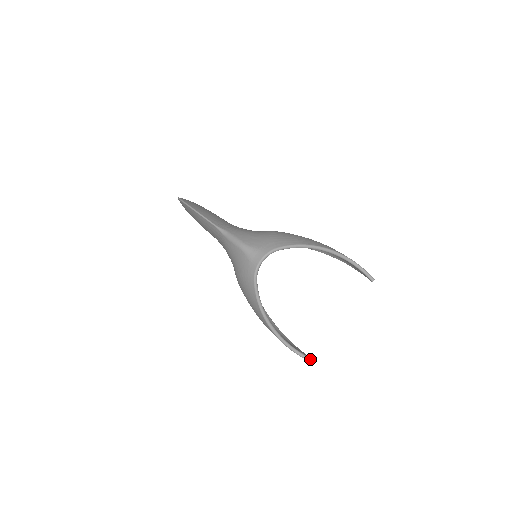
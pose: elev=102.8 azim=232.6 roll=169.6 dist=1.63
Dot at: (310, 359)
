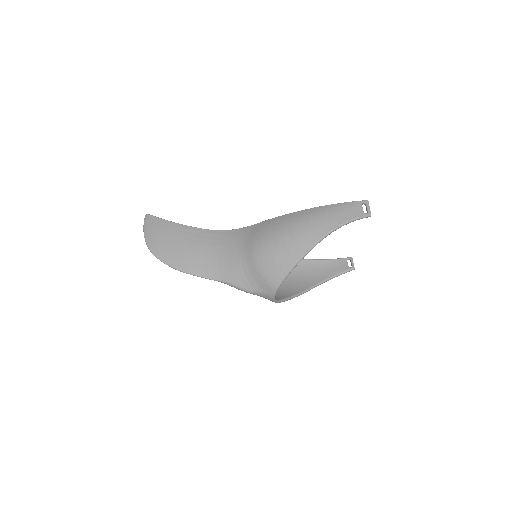
Dot at: (351, 270)
